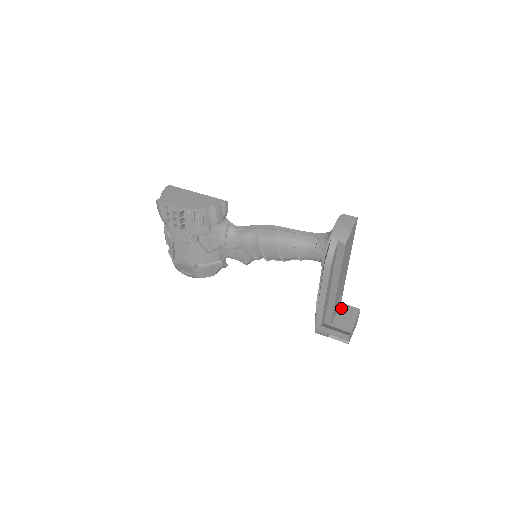
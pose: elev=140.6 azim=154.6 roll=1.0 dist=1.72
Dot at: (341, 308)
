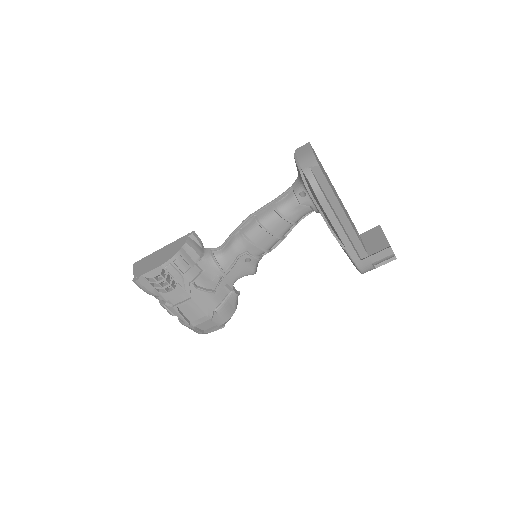
Dot at: (363, 238)
